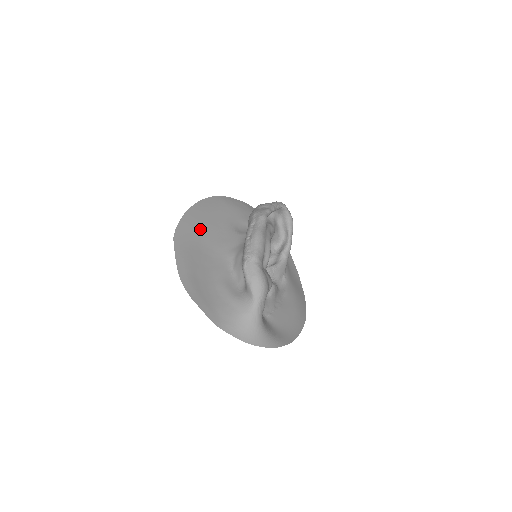
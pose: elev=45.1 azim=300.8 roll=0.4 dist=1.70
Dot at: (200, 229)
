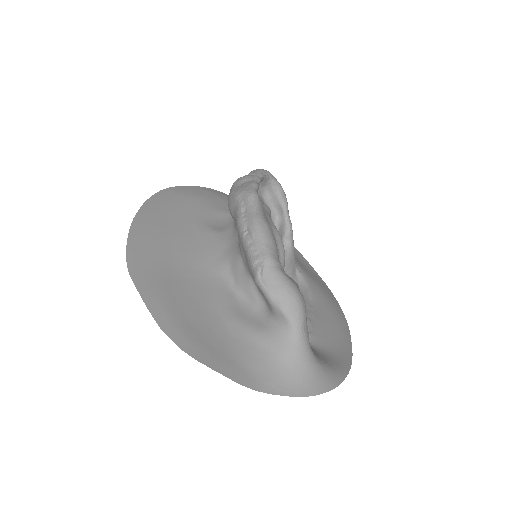
Dot at: (162, 244)
